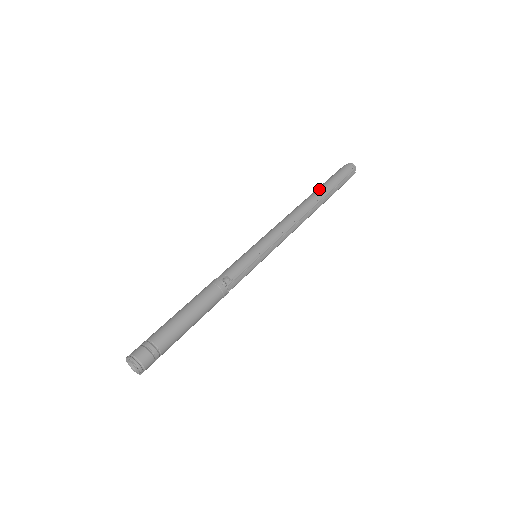
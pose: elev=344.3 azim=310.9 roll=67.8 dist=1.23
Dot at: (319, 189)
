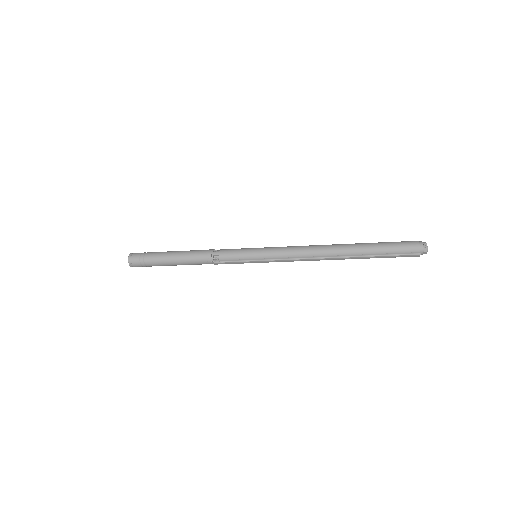
Dot at: (362, 247)
